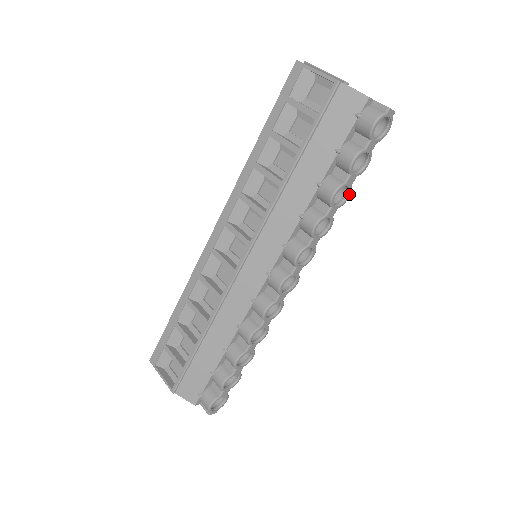
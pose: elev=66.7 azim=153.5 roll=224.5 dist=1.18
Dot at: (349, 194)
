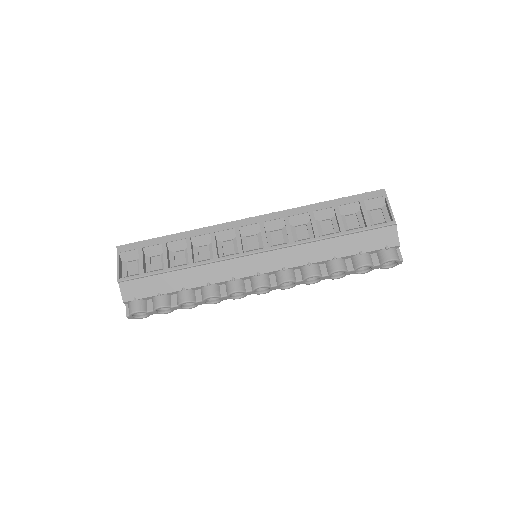
Dot at: (341, 277)
